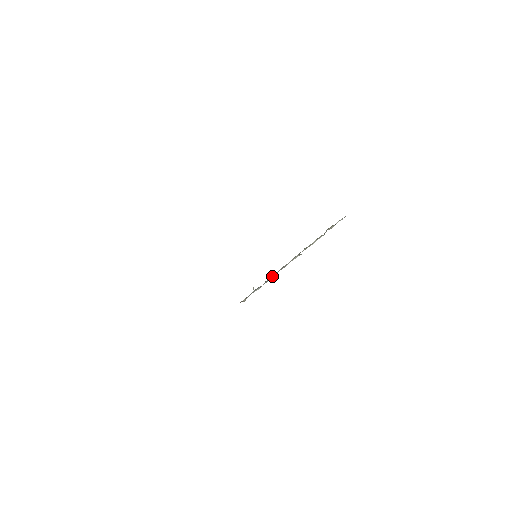
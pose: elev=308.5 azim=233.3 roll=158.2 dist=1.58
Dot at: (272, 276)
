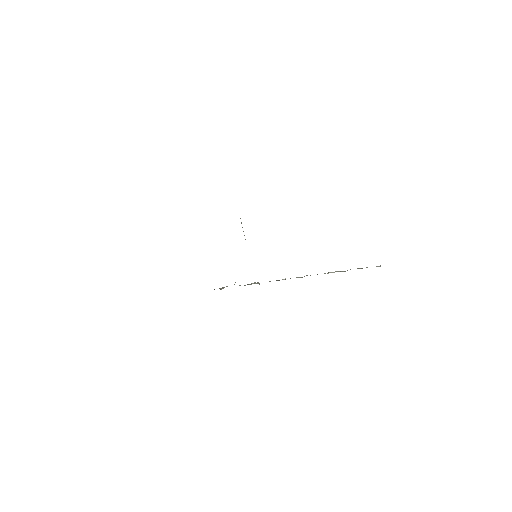
Dot at: (259, 283)
